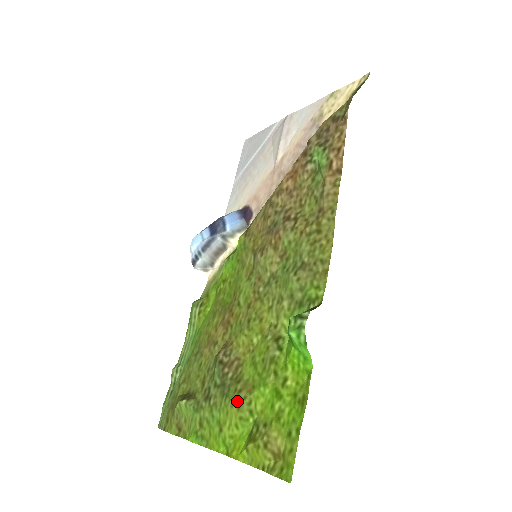
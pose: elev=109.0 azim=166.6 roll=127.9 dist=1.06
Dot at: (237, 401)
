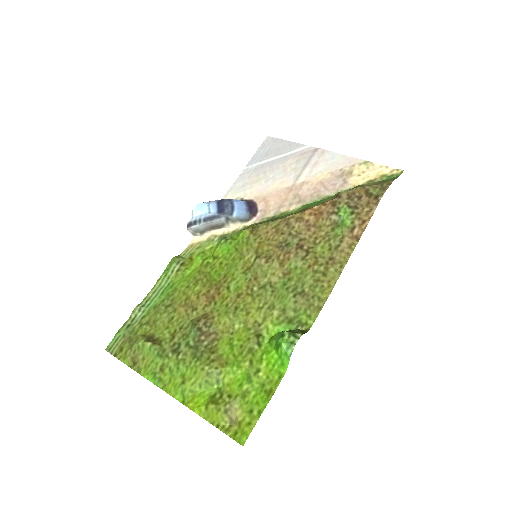
Dot at: (209, 368)
